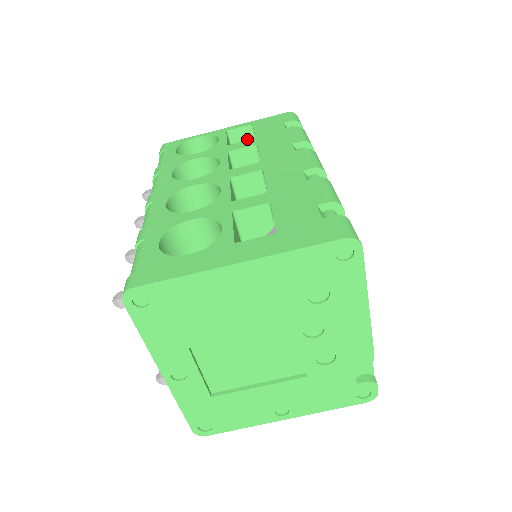
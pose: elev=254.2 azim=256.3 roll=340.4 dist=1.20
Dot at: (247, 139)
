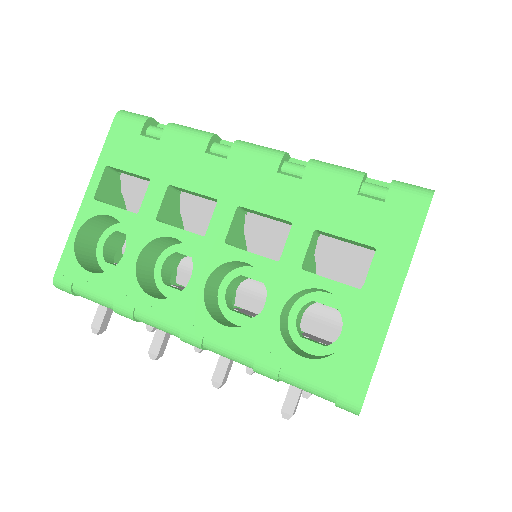
Dot at: (112, 182)
